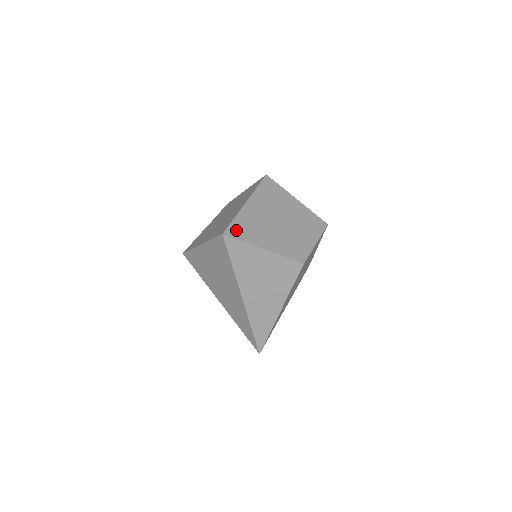
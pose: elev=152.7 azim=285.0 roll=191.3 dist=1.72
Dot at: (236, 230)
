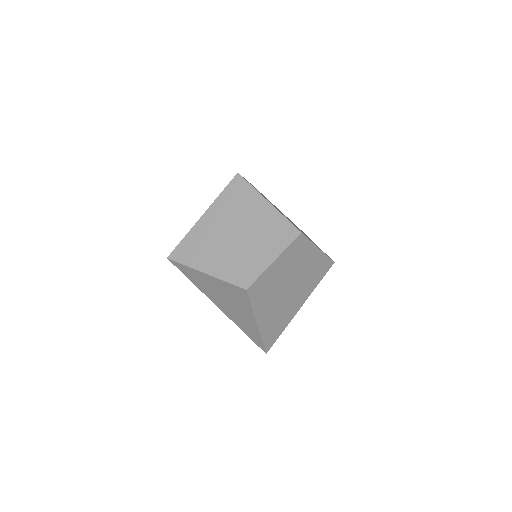
Dot at: (181, 252)
